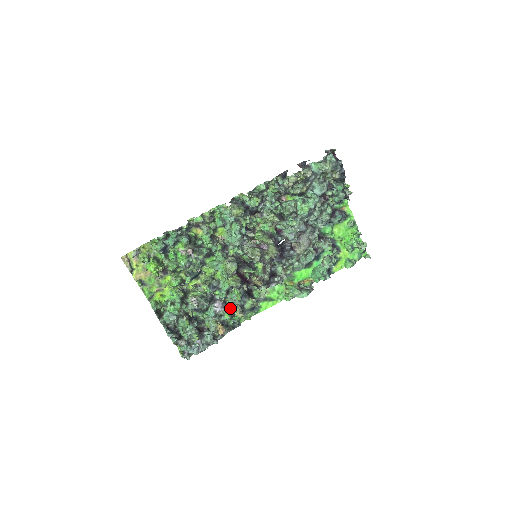
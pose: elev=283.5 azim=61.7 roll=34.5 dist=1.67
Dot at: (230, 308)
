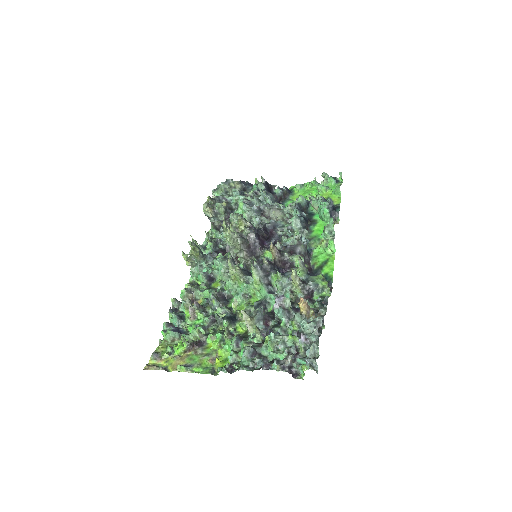
Dot at: (295, 298)
